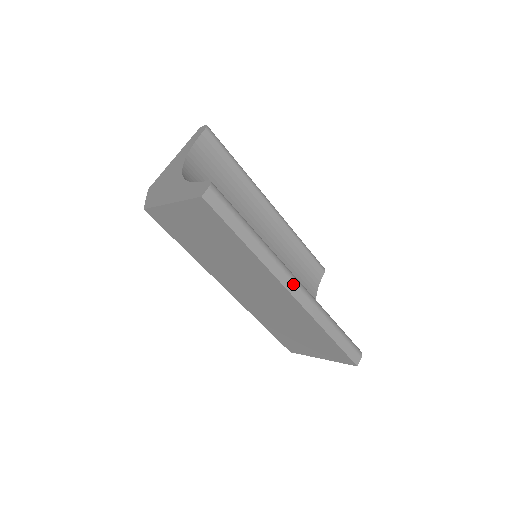
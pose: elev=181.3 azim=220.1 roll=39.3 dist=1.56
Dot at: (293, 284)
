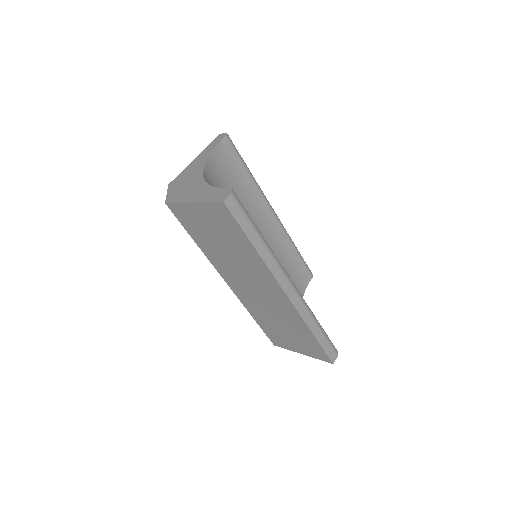
Dot at: (289, 286)
